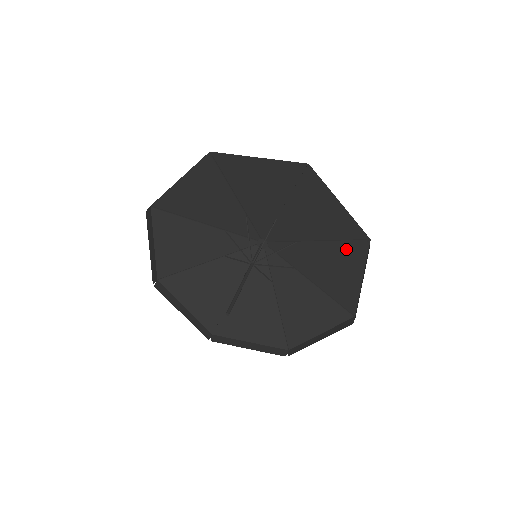
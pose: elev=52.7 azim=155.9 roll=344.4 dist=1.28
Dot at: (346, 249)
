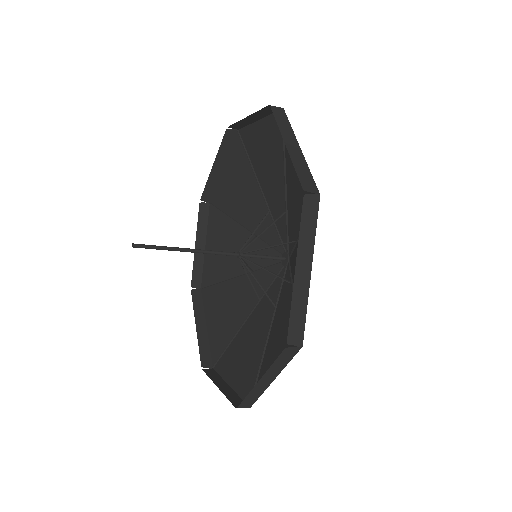
Dot at: occluded
